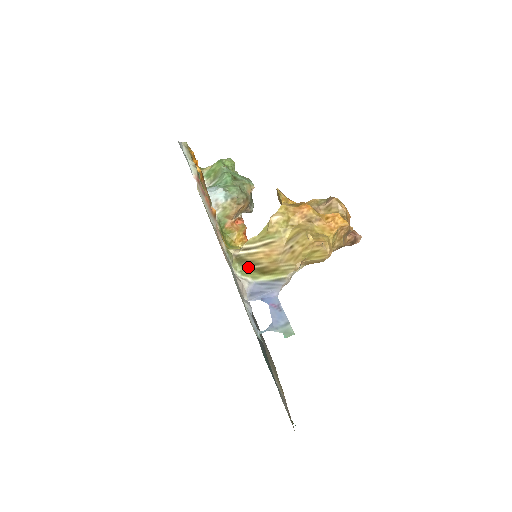
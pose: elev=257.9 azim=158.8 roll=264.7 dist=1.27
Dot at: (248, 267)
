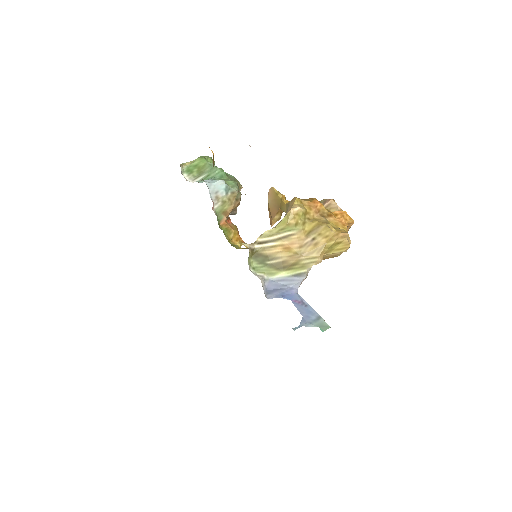
Dot at: (263, 262)
